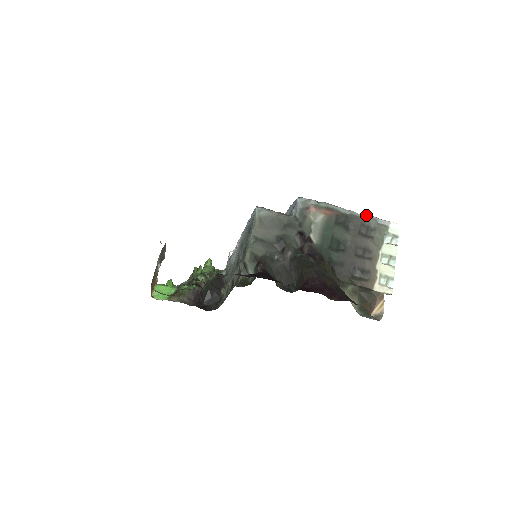
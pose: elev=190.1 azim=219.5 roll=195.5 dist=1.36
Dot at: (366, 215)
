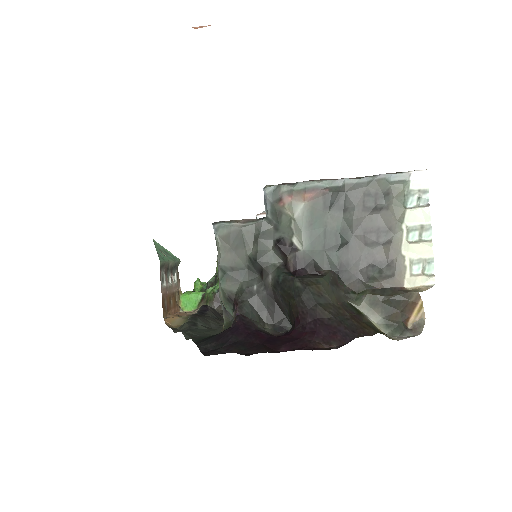
Dot at: (369, 176)
